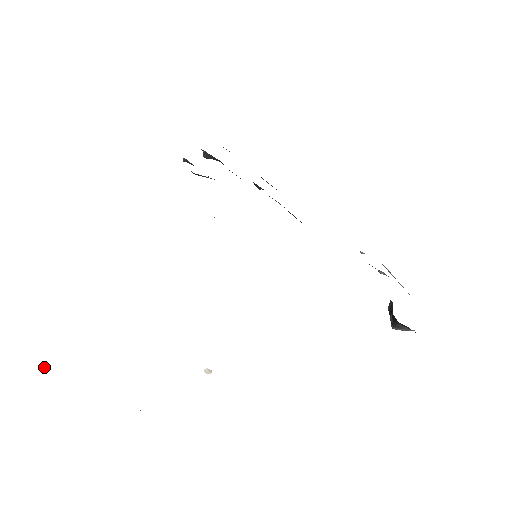
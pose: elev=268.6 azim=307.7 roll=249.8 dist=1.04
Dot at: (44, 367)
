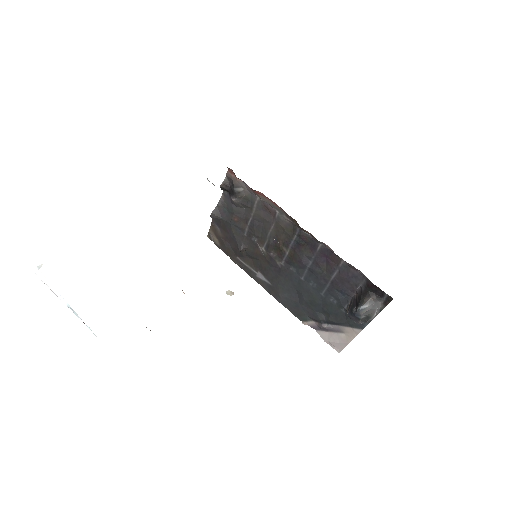
Dot at: (41, 265)
